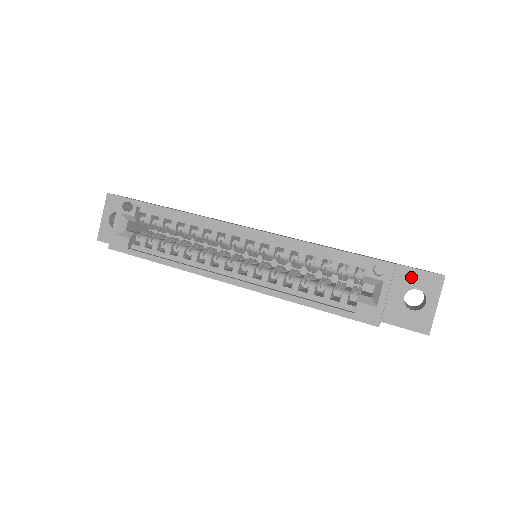
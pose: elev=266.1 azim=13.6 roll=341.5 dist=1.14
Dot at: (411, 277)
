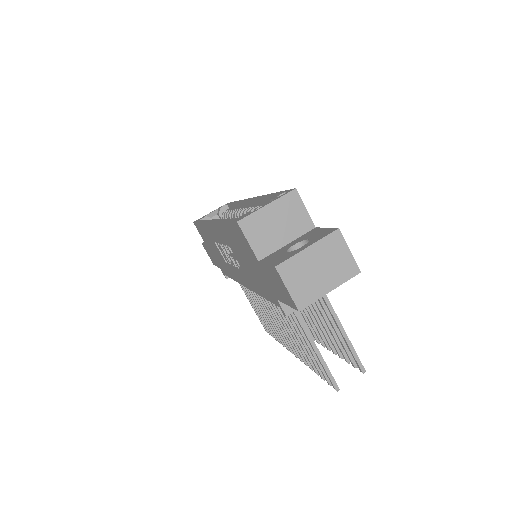
Dot at: (314, 233)
